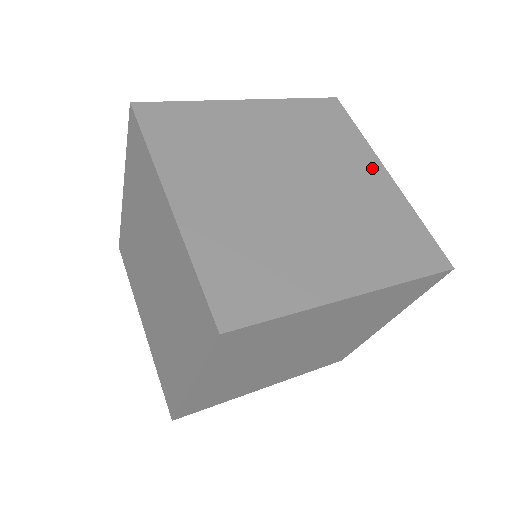
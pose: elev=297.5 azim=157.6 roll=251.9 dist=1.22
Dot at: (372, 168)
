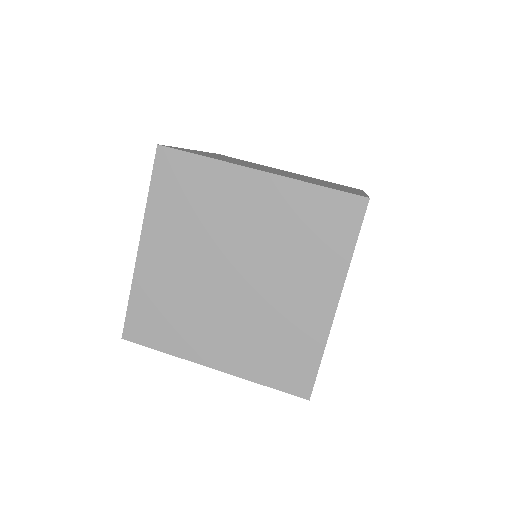
Dot at: (247, 184)
